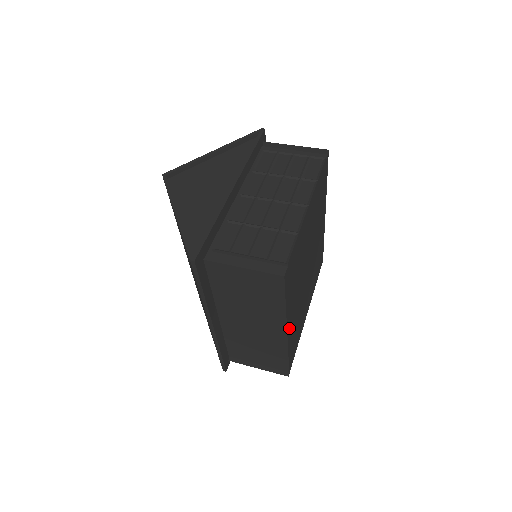
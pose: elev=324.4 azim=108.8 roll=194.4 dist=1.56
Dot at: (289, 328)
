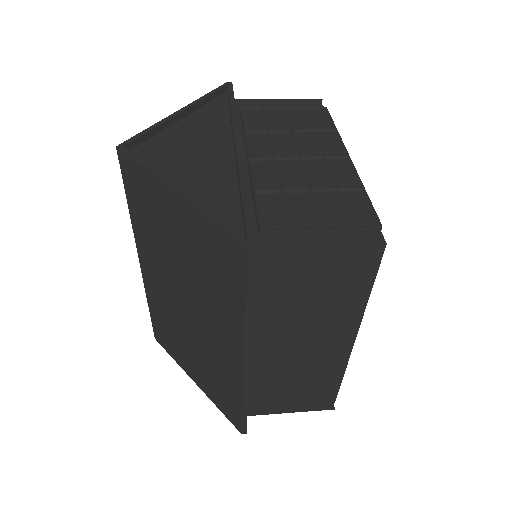
Dot at: occluded
